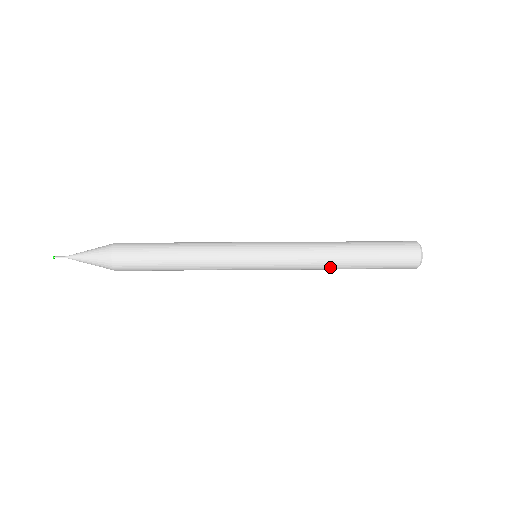
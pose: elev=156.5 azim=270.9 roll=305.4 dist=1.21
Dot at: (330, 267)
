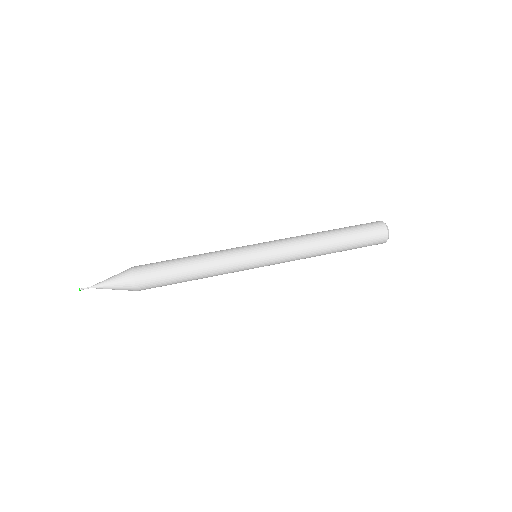
Dot at: occluded
